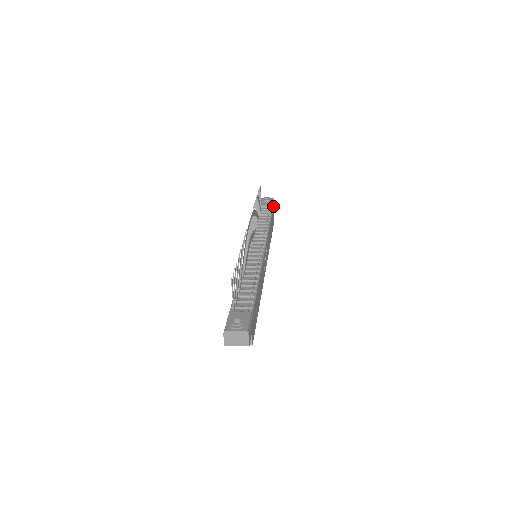
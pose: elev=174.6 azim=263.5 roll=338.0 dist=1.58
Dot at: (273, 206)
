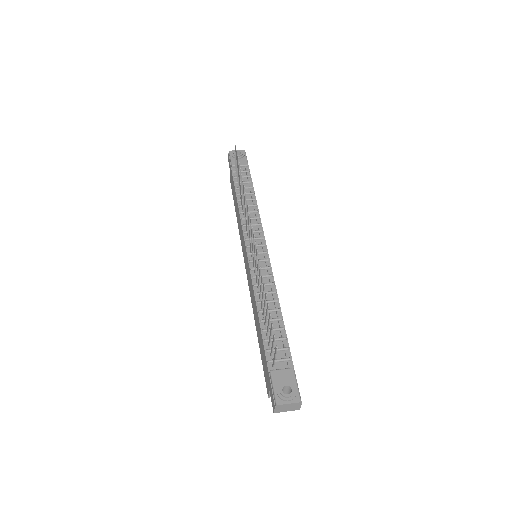
Dot at: occluded
